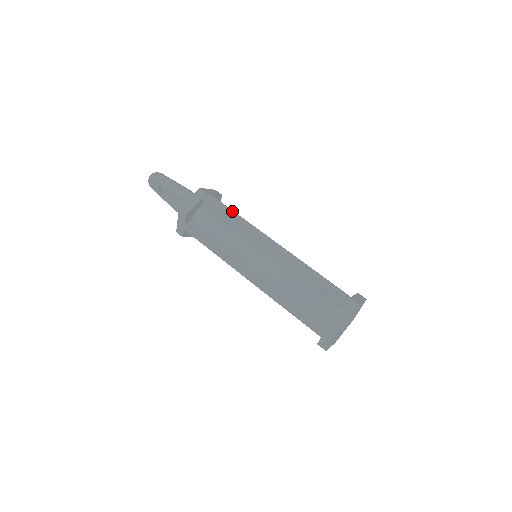
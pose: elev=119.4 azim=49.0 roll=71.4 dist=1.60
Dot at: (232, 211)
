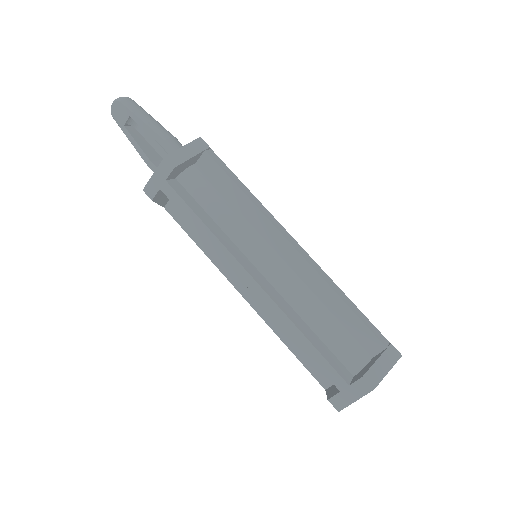
Dot at: (242, 183)
